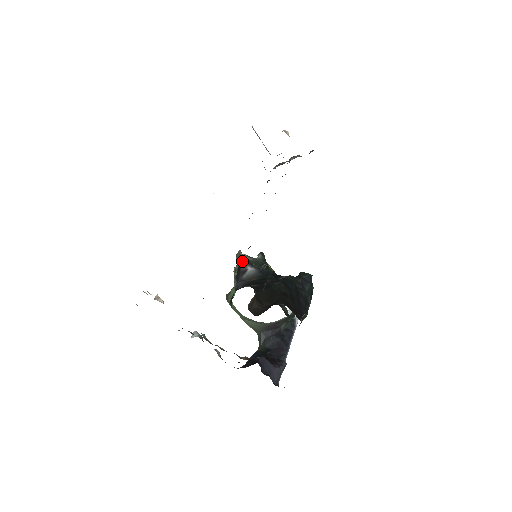
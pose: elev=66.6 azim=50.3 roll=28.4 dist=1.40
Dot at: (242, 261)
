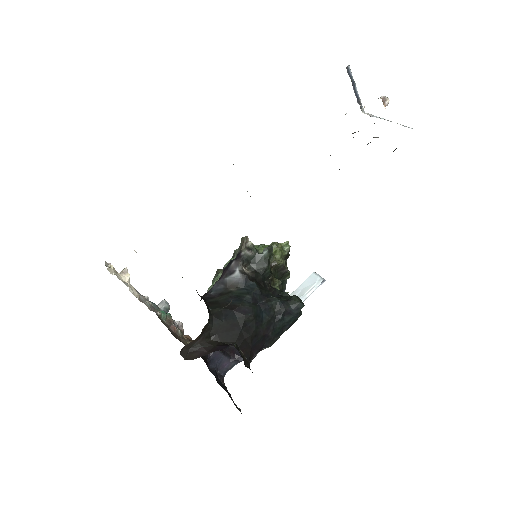
Dot at: (239, 254)
